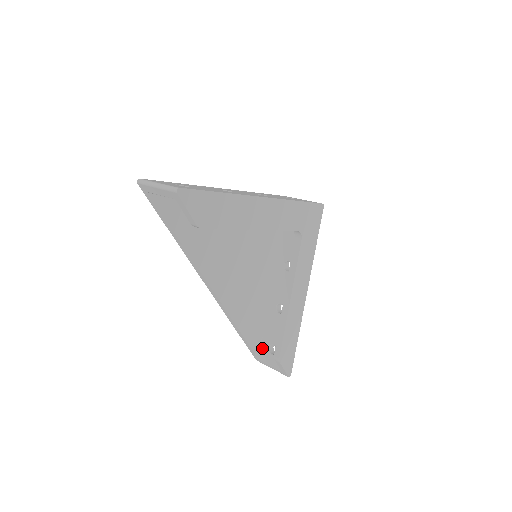
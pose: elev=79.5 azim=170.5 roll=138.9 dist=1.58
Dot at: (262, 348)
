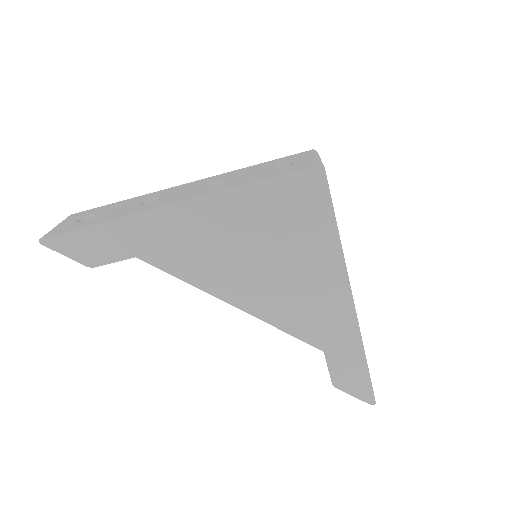
Dot at: occluded
